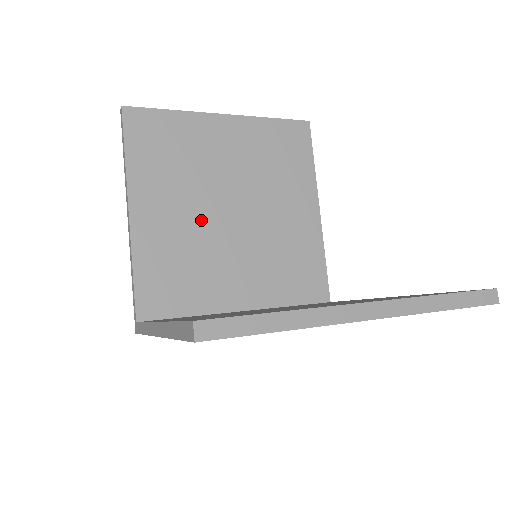
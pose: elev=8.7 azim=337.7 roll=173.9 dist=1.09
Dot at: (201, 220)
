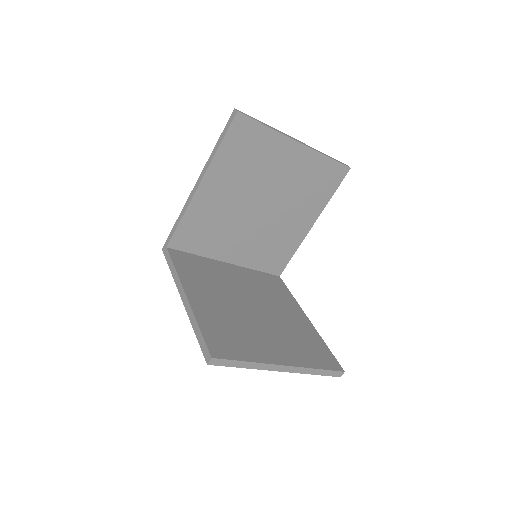
Dot at: (239, 205)
